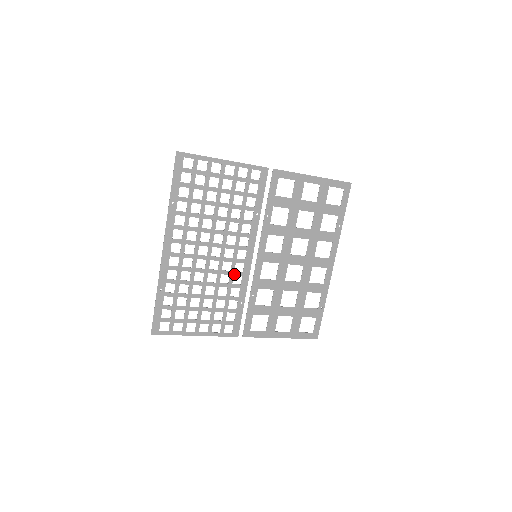
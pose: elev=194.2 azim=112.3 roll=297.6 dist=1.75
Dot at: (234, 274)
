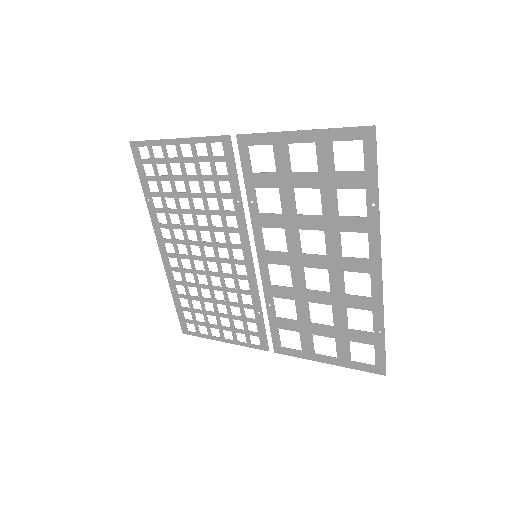
Dot at: (238, 278)
